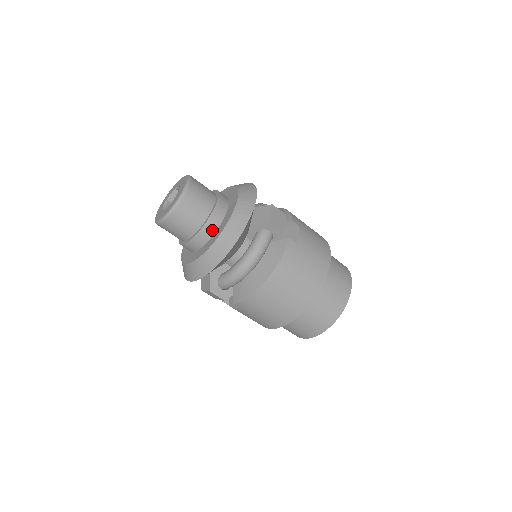
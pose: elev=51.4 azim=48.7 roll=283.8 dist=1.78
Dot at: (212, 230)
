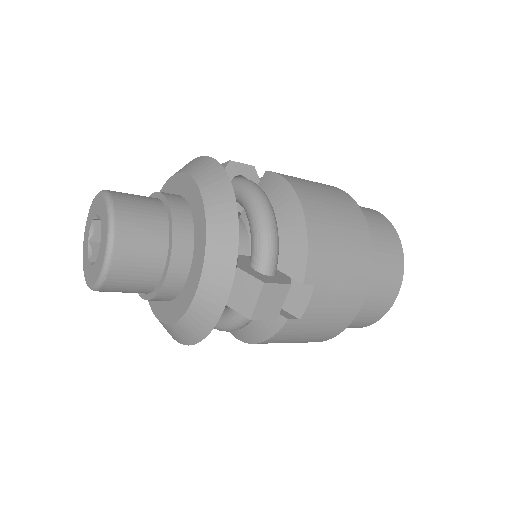
Dot at: (165, 300)
